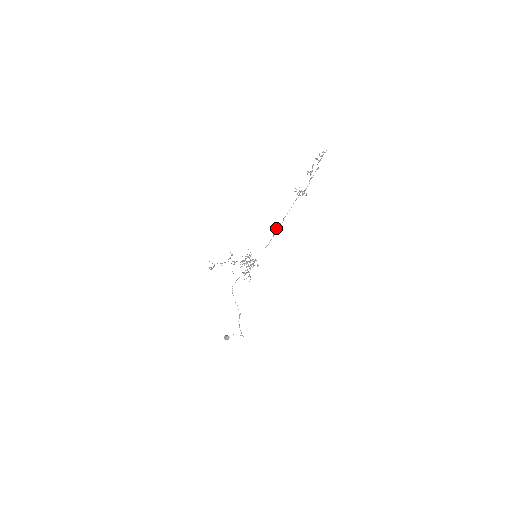
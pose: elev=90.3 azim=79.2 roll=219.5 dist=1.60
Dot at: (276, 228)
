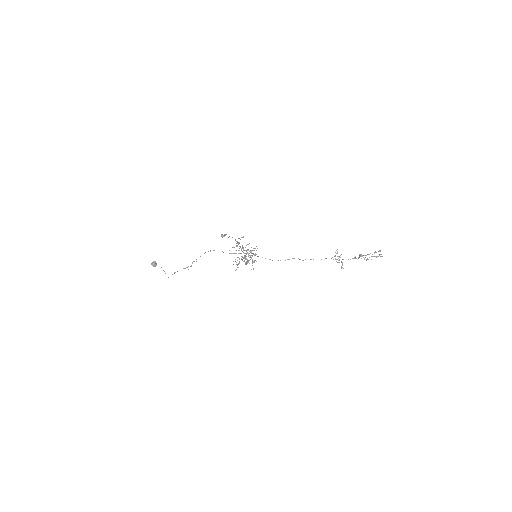
Dot at: (294, 258)
